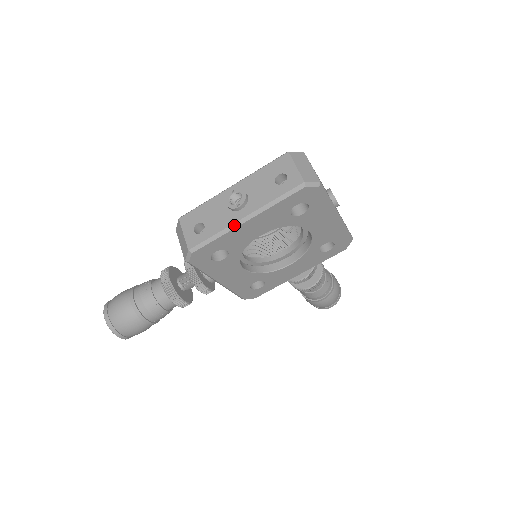
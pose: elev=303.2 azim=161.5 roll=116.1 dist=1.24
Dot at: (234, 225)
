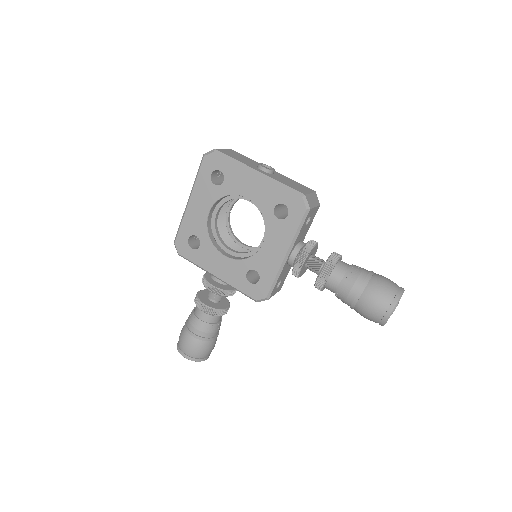
Dot at: (185, 209)
